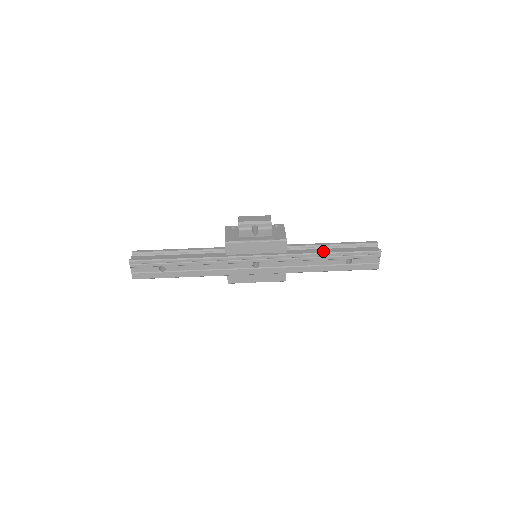
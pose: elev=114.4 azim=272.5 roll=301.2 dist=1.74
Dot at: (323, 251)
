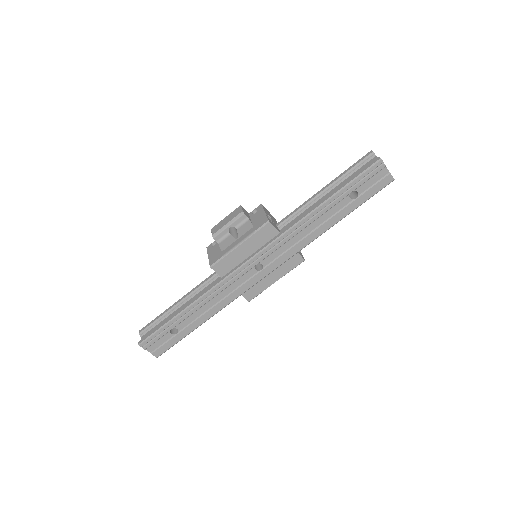
Dot at: (316, 205)
